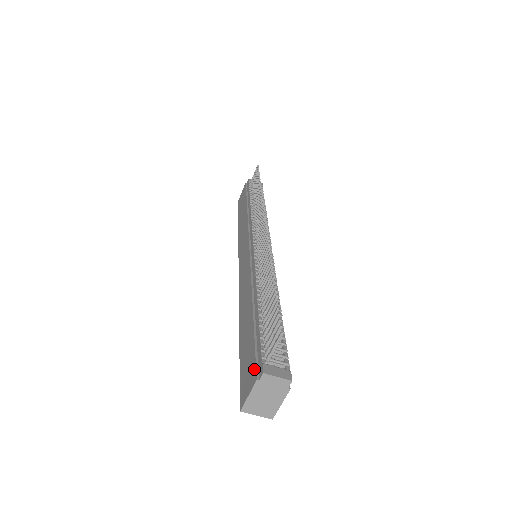
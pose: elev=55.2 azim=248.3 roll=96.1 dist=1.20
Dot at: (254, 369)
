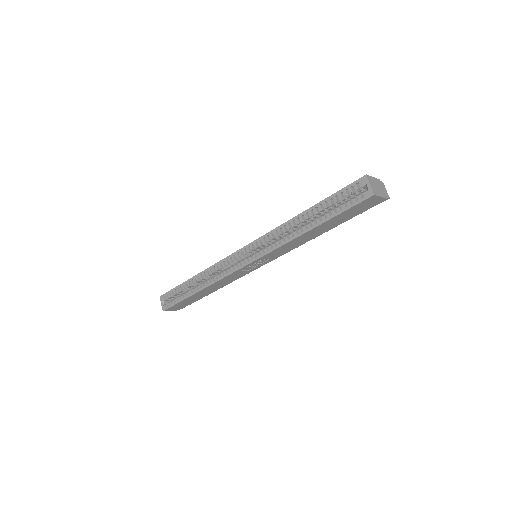
Dot at: occluded
